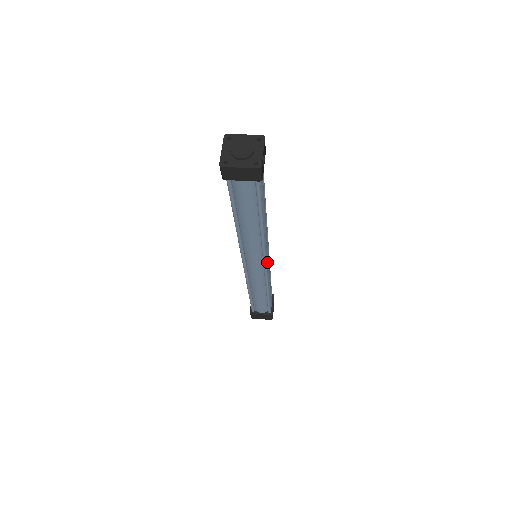
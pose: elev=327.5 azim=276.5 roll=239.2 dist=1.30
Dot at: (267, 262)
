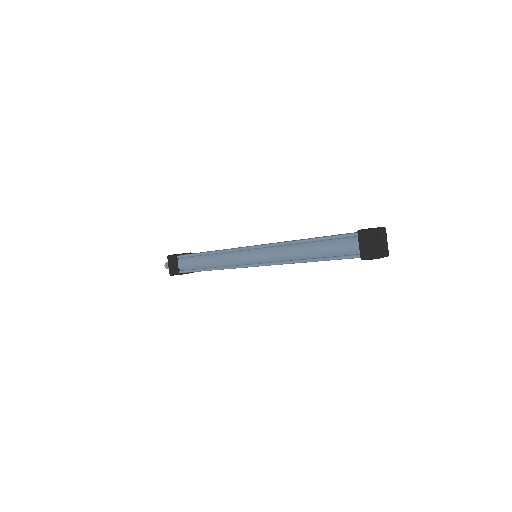
Dot at: occluded
